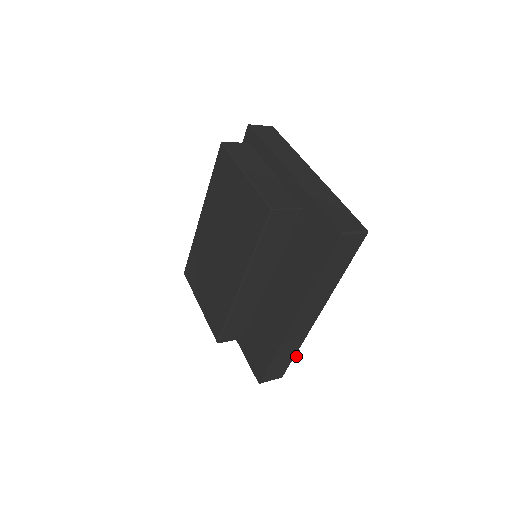
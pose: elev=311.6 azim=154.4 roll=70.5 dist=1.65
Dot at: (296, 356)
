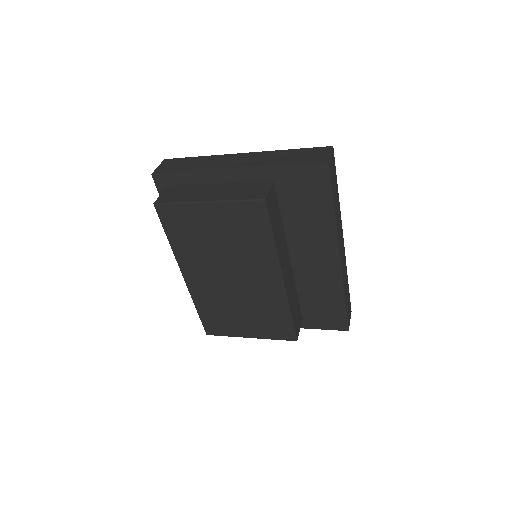
Dot at: occluded
